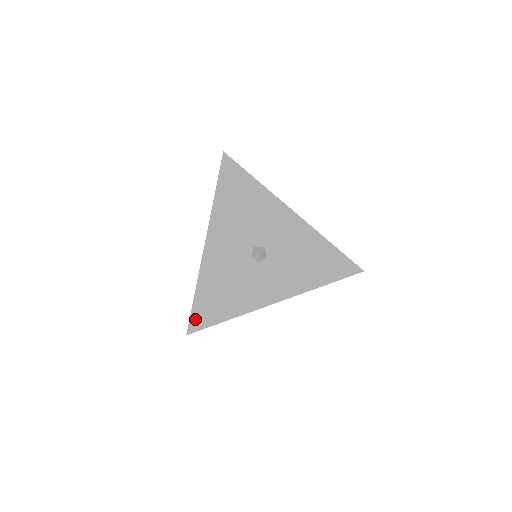
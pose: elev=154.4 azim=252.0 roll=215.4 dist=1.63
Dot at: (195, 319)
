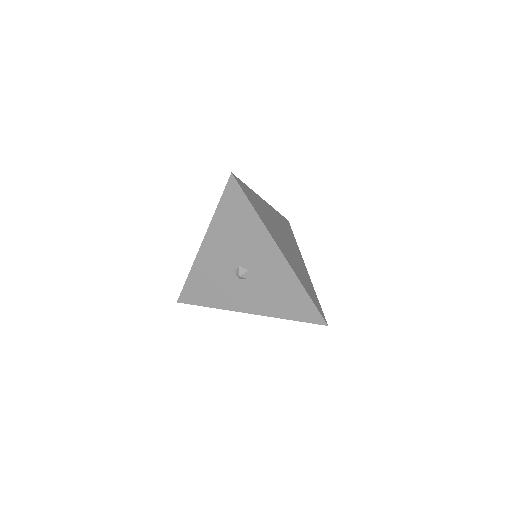
Dot at: (184, 295)
